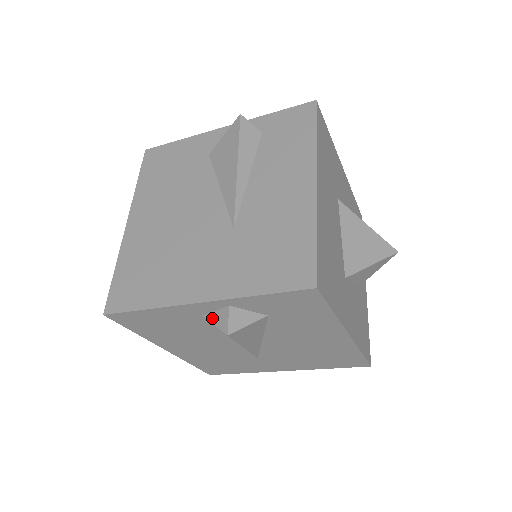
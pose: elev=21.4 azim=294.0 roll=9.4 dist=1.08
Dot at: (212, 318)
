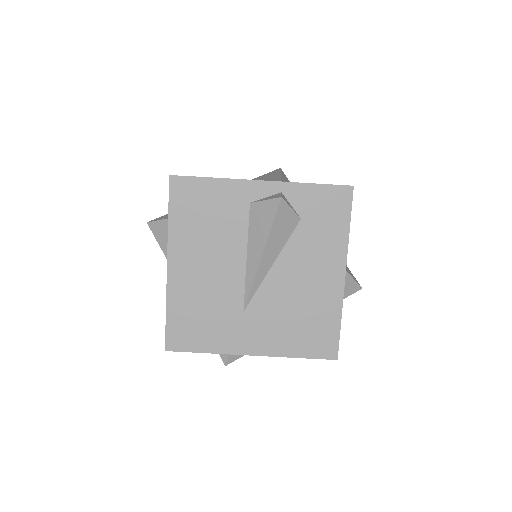
Dot at: (263, 199)
